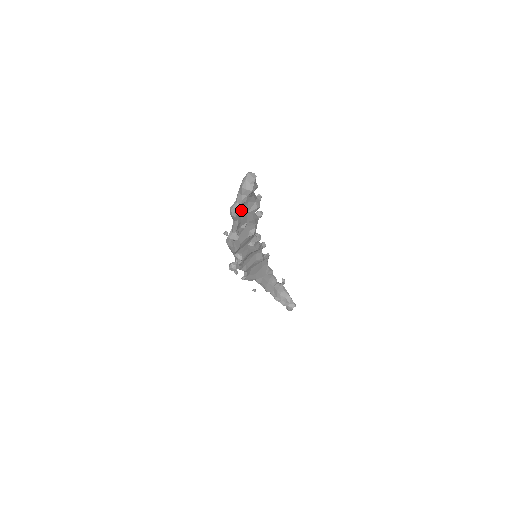
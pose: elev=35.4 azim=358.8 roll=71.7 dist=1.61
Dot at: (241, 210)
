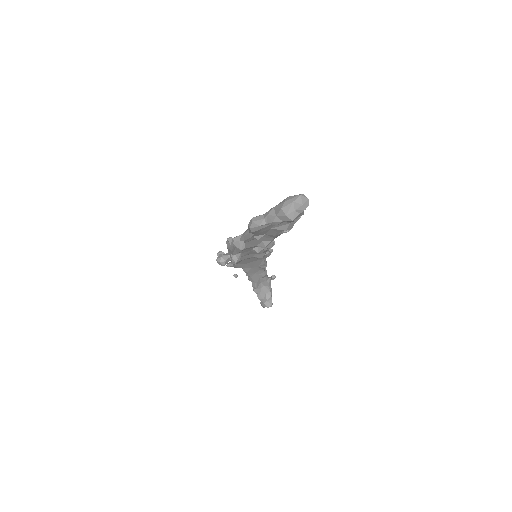
Dot at: occluded
